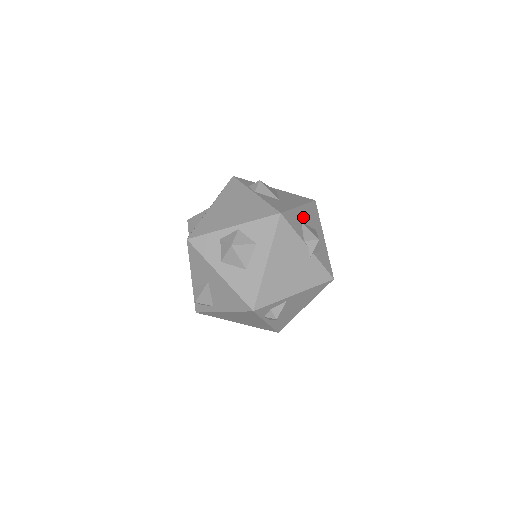
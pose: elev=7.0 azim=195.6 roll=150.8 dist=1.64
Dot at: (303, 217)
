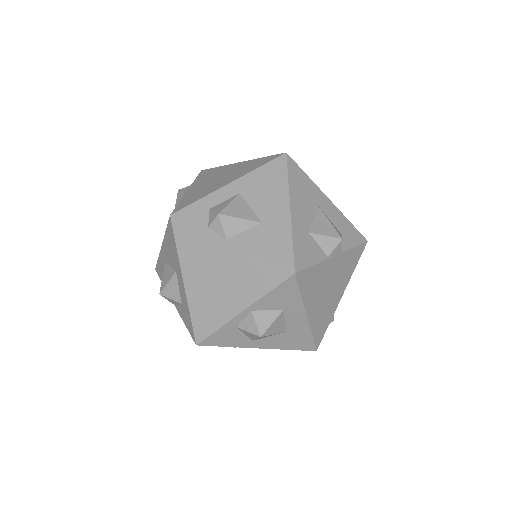
Dot at: (303, 219)
